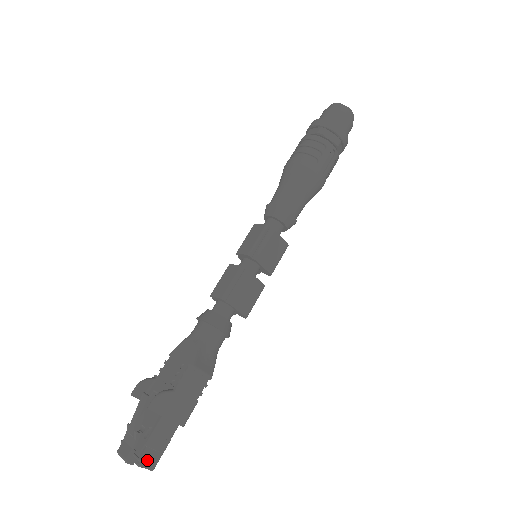
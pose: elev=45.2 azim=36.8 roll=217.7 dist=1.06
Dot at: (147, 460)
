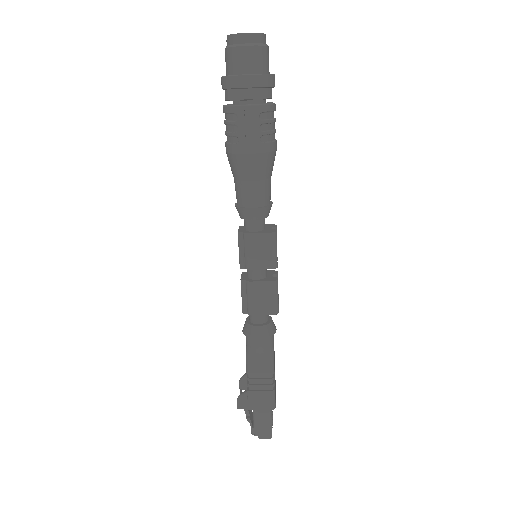
Dot at: (262, 434)
